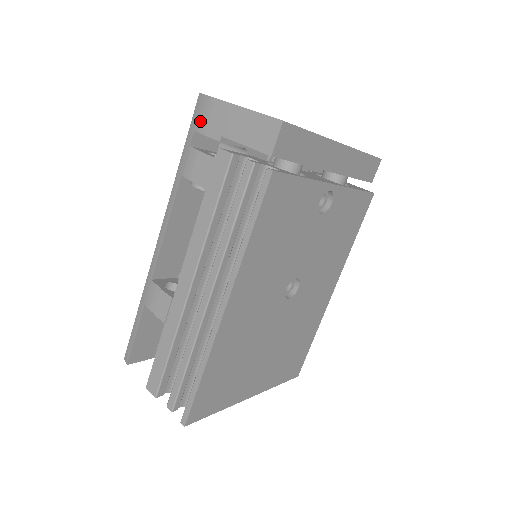
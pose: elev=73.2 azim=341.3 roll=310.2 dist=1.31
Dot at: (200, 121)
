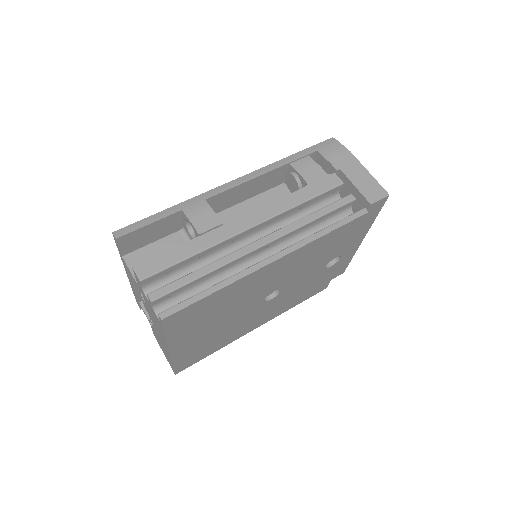
Dot at: (326, 150)
